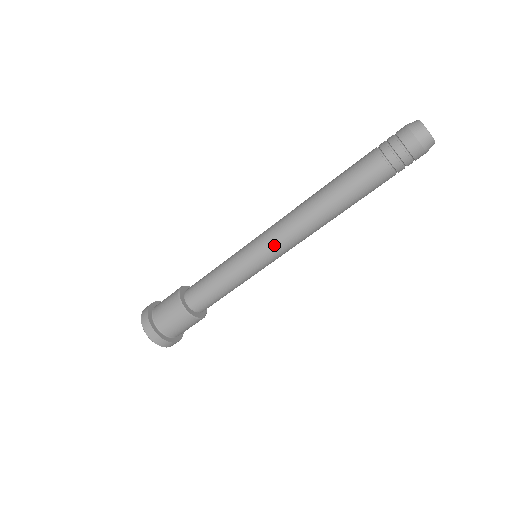
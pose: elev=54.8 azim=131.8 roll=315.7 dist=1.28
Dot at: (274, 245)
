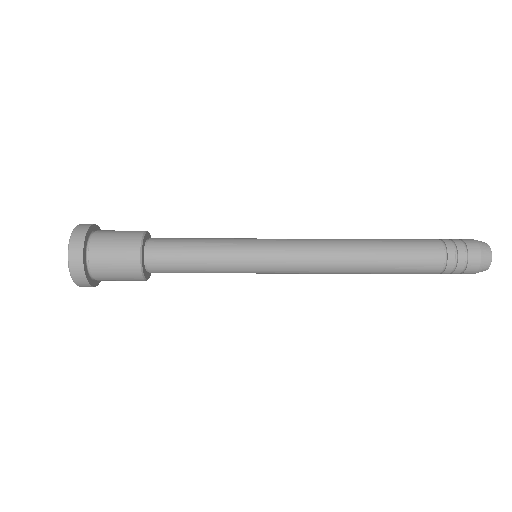
Dot at: (290, 272)
